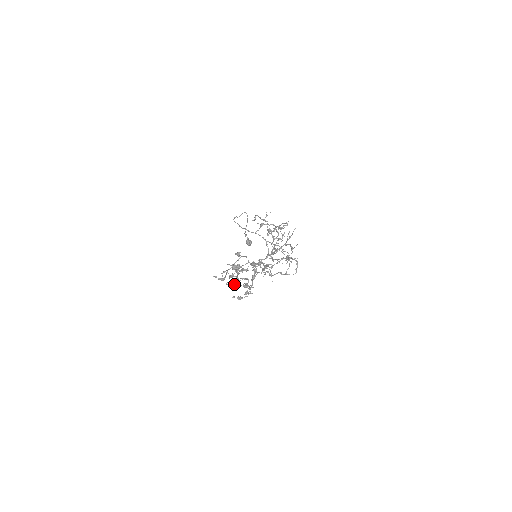
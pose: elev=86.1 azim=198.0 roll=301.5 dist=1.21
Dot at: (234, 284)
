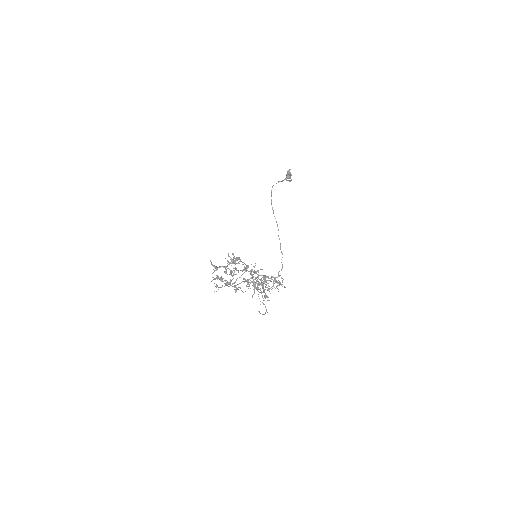
Dot at: (216, 286)
